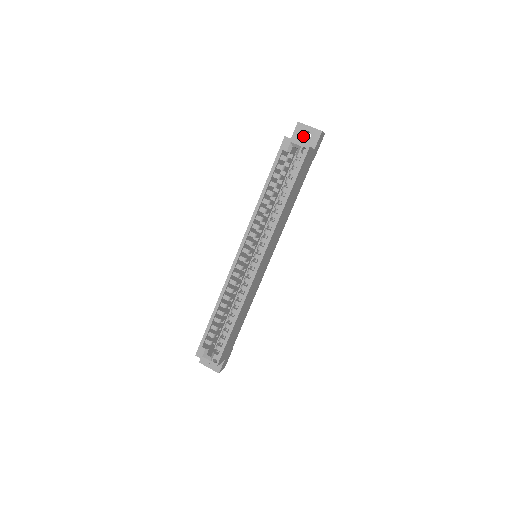
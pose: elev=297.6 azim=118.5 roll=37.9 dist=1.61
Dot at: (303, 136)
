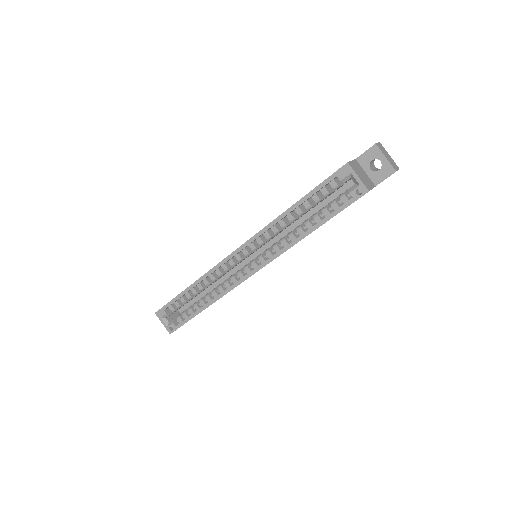
Dot at: (373, 160)
